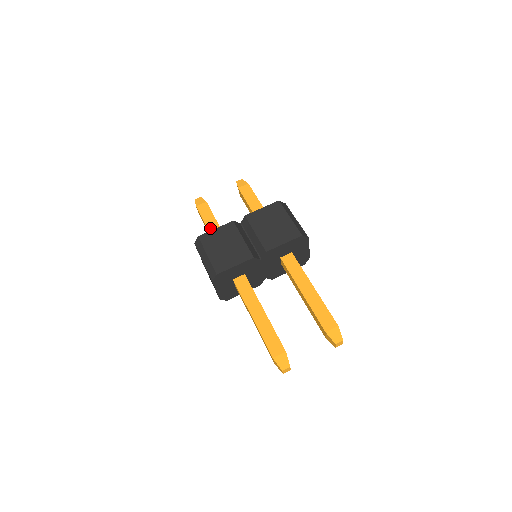
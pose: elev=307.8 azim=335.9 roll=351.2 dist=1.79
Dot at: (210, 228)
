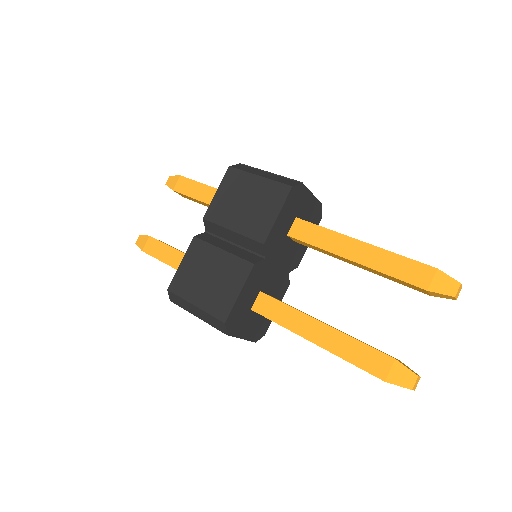
Dot at: (176, 265)
